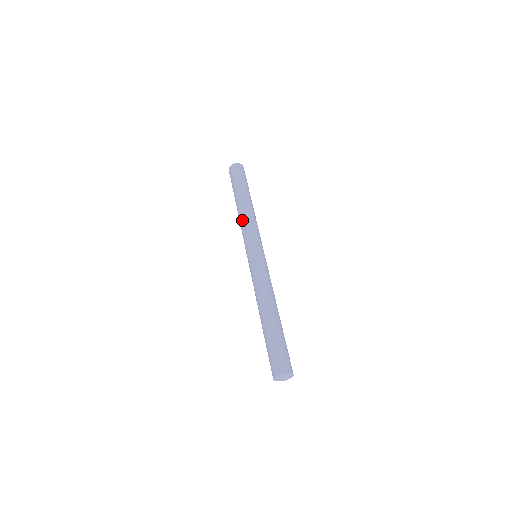
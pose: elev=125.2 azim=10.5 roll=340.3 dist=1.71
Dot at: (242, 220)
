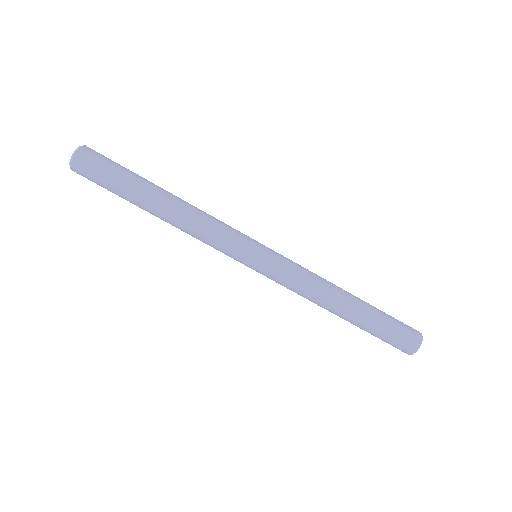
Dot at: (191, 235)
